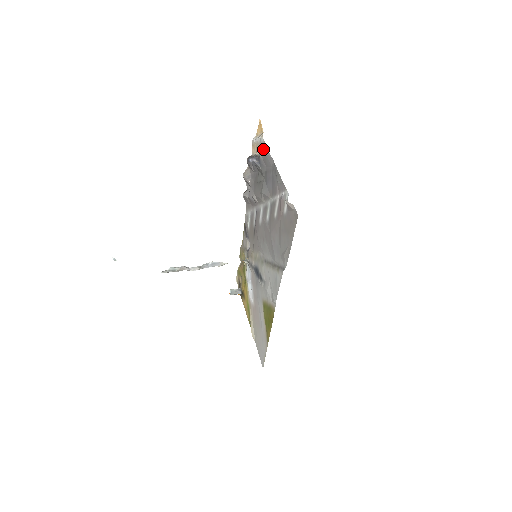
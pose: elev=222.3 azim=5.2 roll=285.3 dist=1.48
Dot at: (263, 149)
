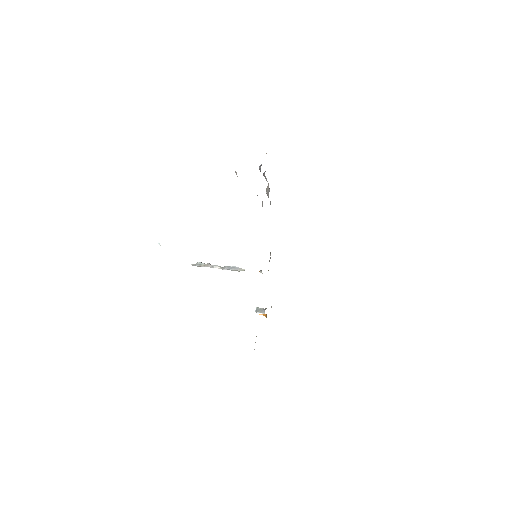
Dot at: occluded
